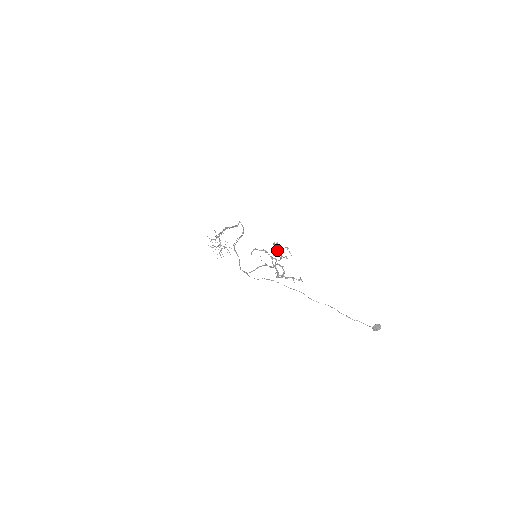
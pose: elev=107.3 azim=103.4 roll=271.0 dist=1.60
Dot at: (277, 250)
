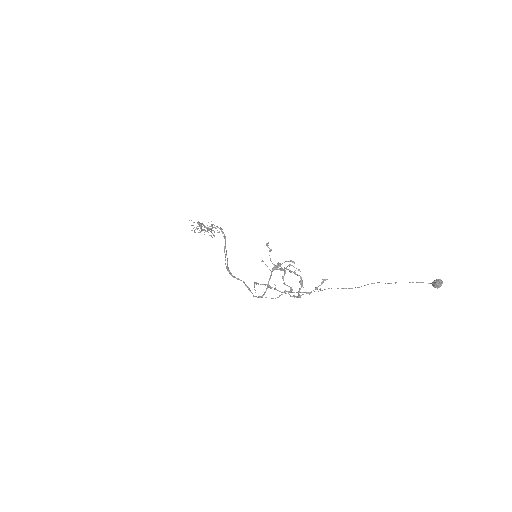
Dot at: (278, 265)
